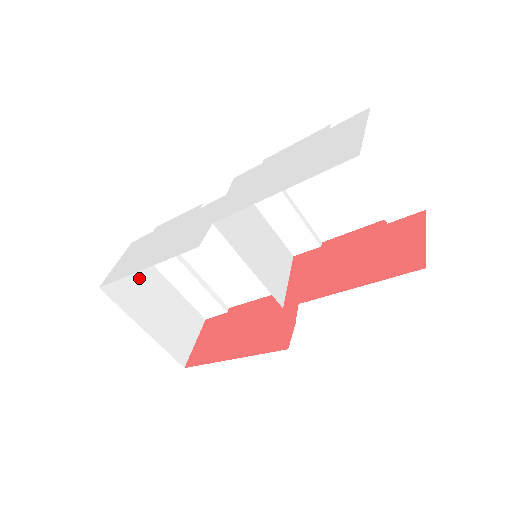
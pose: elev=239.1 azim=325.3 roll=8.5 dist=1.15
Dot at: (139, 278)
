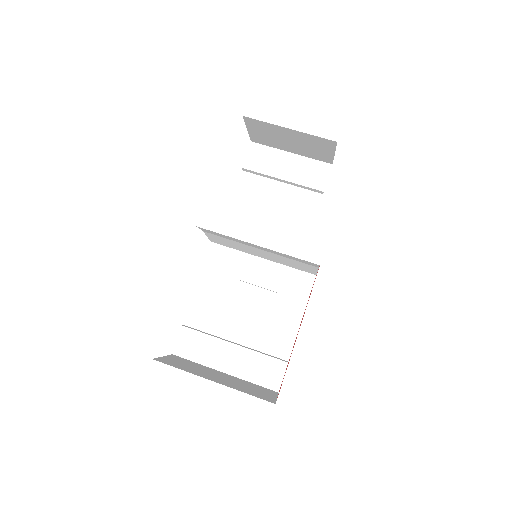
Dot at: (190, 365)
